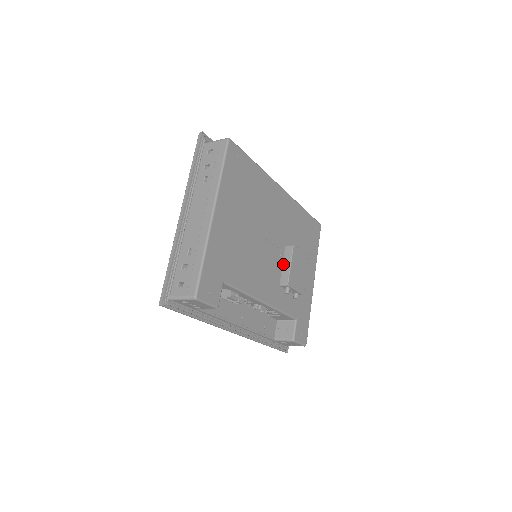
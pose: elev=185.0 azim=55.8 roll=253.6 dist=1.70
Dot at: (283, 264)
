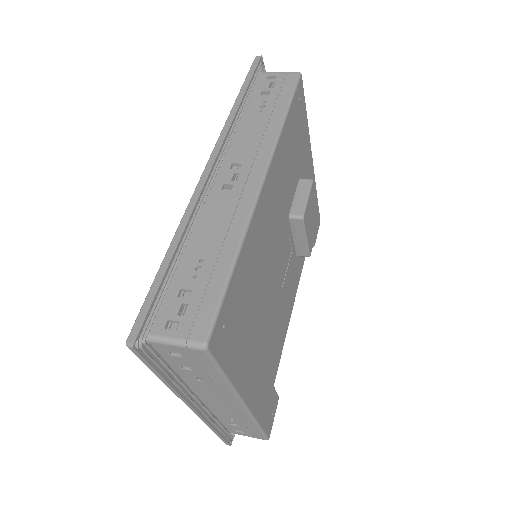
Dot at: (294, 238)
